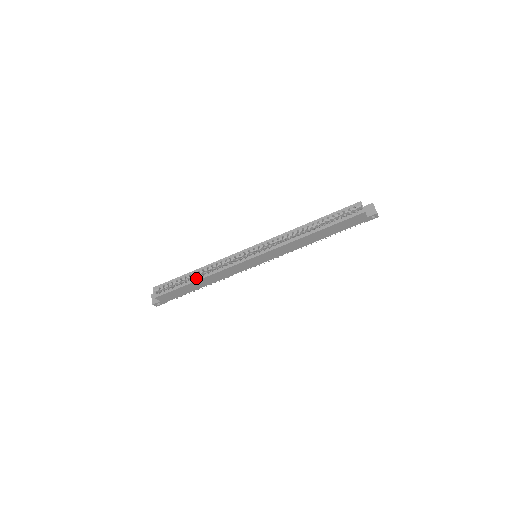
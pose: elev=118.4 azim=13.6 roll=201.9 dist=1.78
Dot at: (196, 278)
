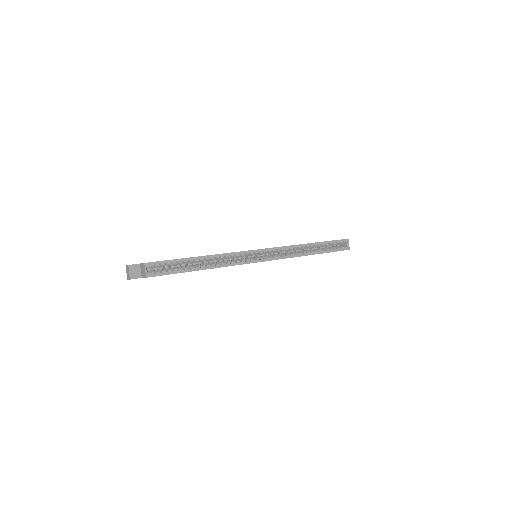
Dot at: (202, 267)
